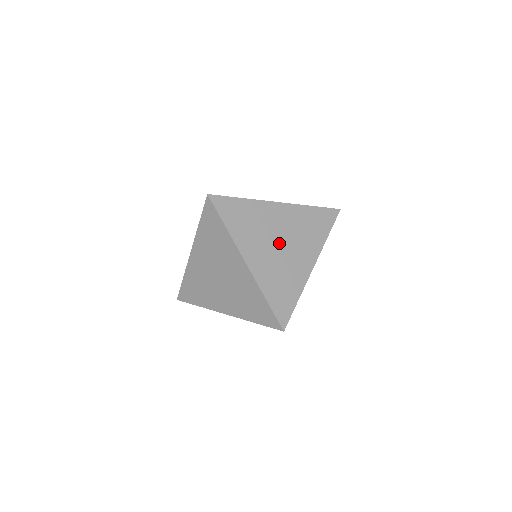
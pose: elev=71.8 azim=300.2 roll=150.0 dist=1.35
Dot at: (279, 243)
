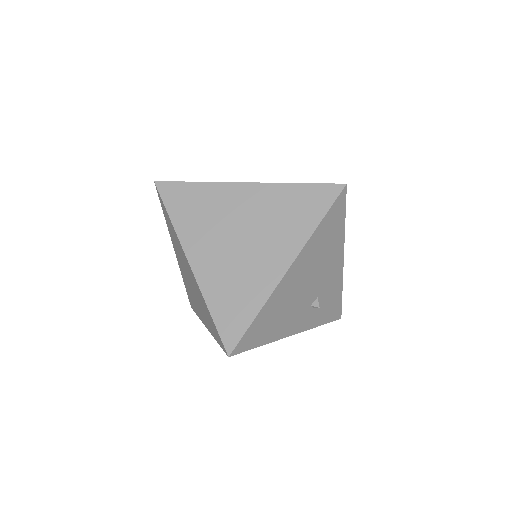
Dot at: (239, 237)
